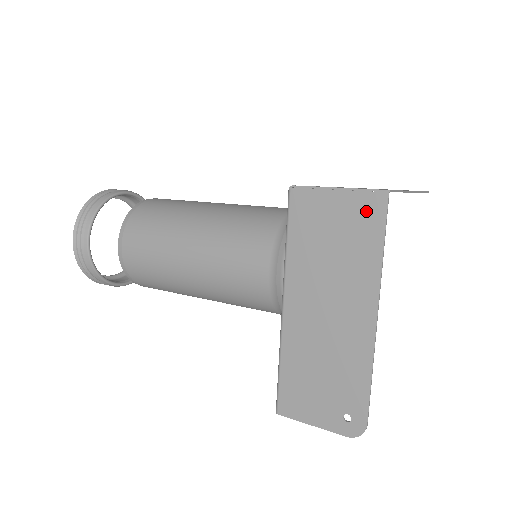
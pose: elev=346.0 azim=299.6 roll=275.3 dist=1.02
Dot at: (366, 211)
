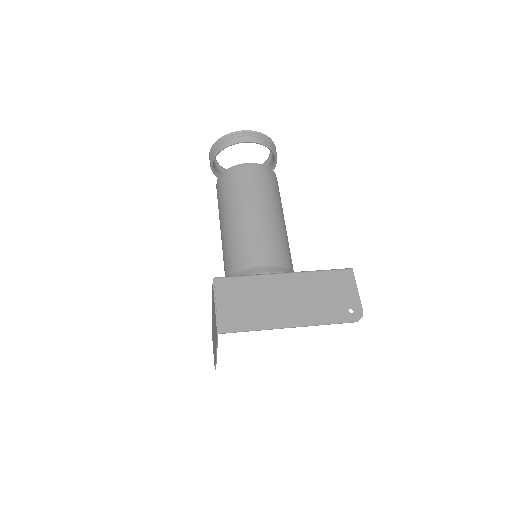
Dot at: occluded
